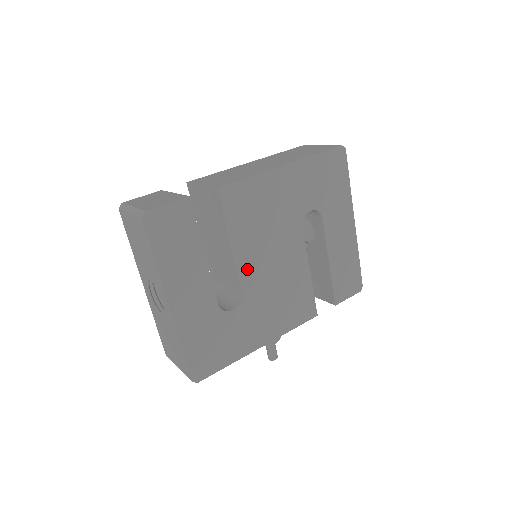
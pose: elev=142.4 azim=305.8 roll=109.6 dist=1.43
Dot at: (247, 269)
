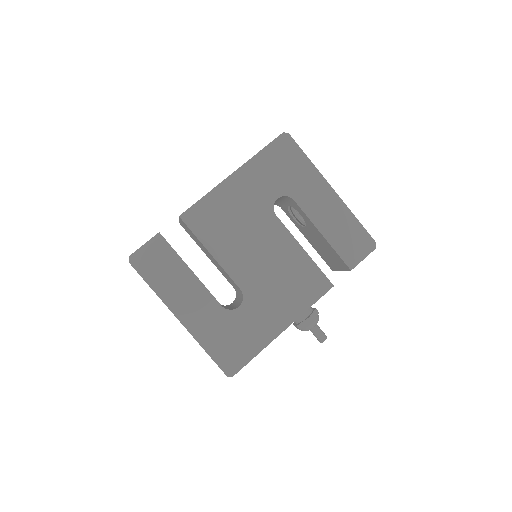
Dot at: (237, 269)
